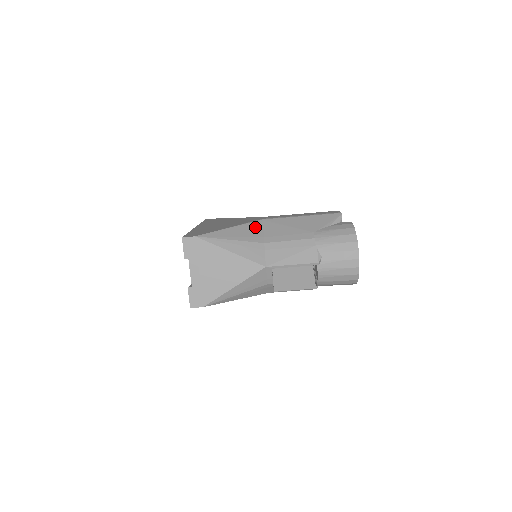
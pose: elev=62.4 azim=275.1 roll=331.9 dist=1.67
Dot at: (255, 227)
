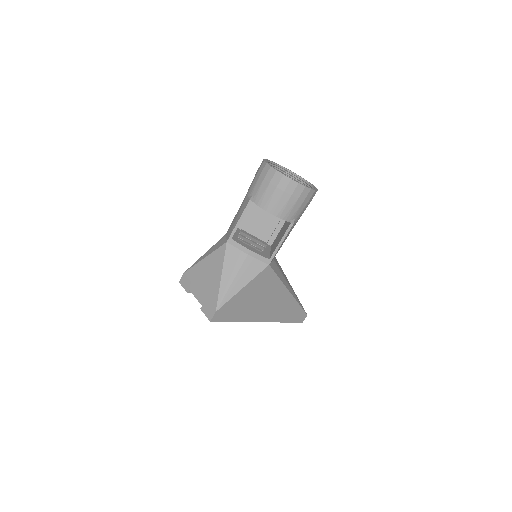
Dot at: occluded
